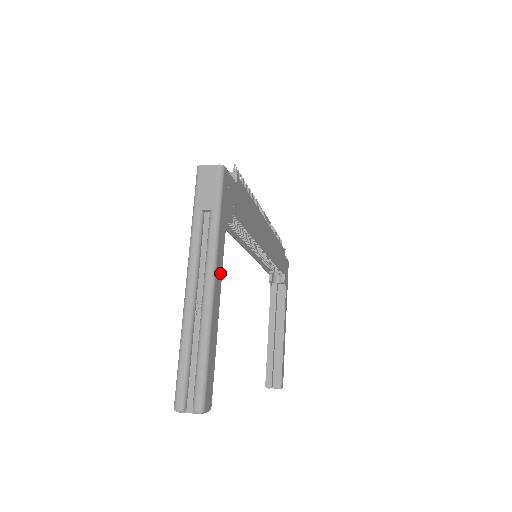
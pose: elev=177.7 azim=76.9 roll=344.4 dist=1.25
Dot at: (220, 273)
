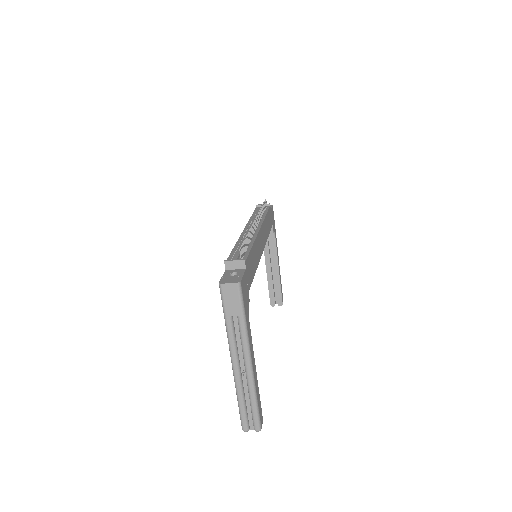
Dot at: (252, 348)
